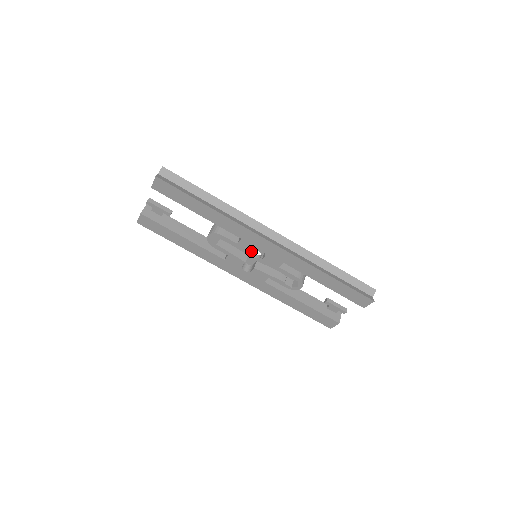
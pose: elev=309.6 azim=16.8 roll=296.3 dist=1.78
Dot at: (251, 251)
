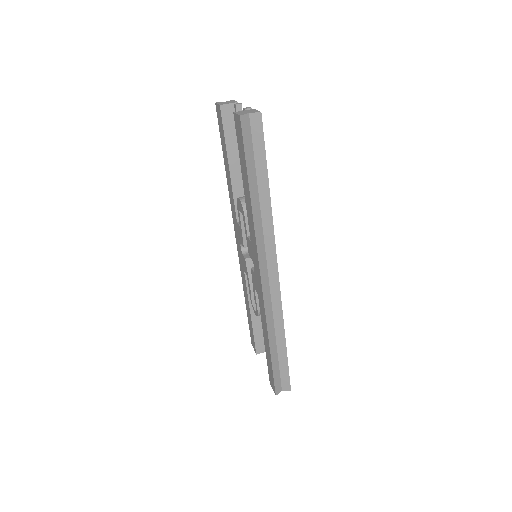
Dot at: (250, 254)
